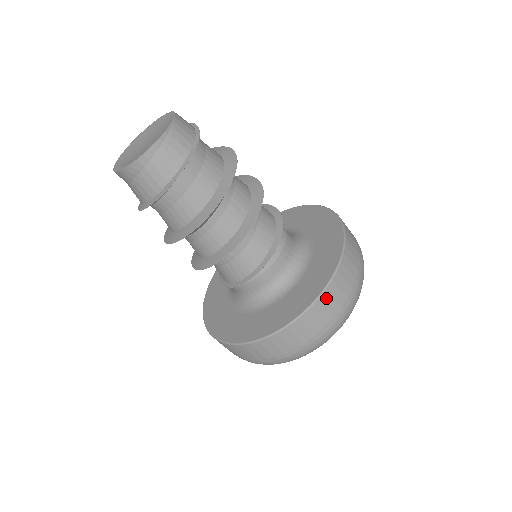
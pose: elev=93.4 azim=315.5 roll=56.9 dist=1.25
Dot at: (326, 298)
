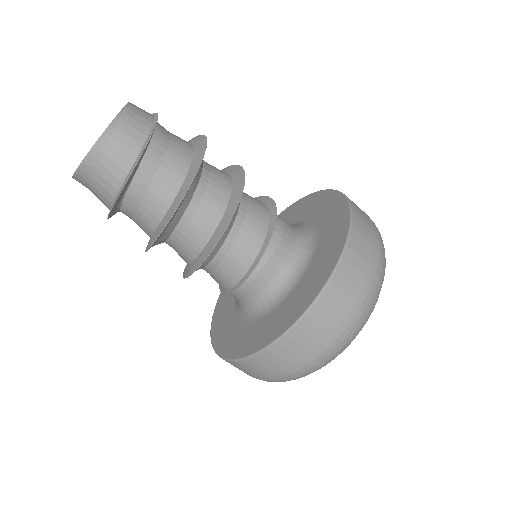
Dot at: (339, 281)
